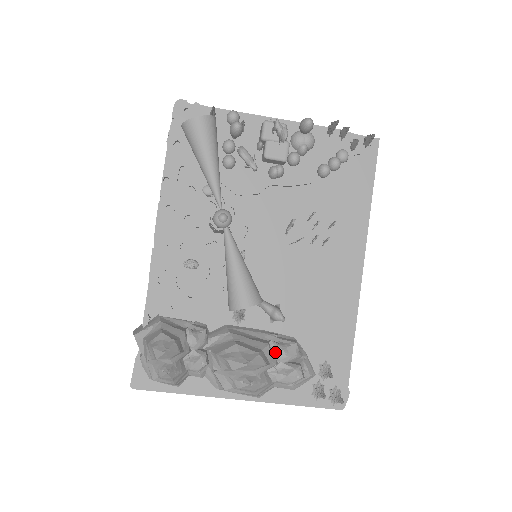
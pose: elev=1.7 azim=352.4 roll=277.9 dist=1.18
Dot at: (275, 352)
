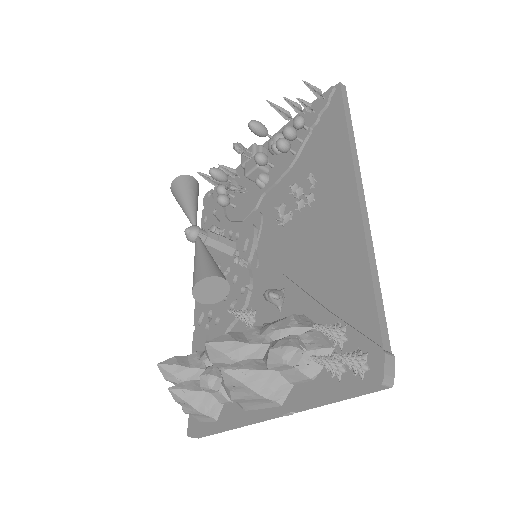
Dot at: (262, 331)
